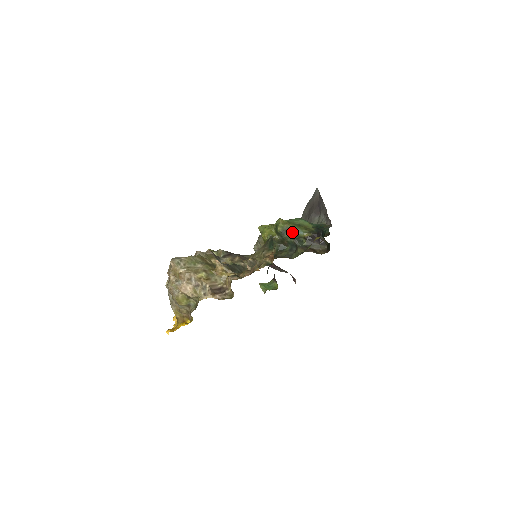
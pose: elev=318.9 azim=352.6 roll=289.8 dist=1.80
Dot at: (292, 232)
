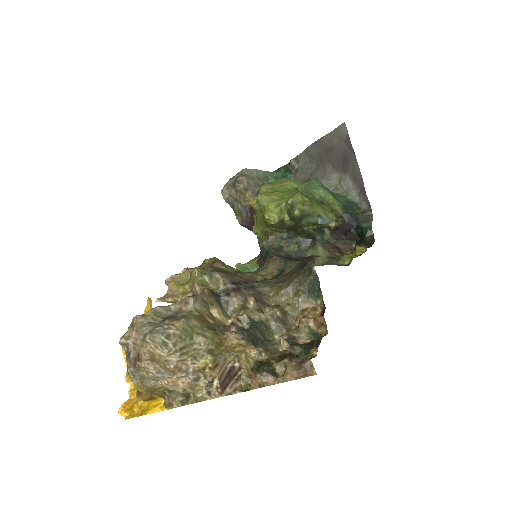
Dot at: (315, 221)
